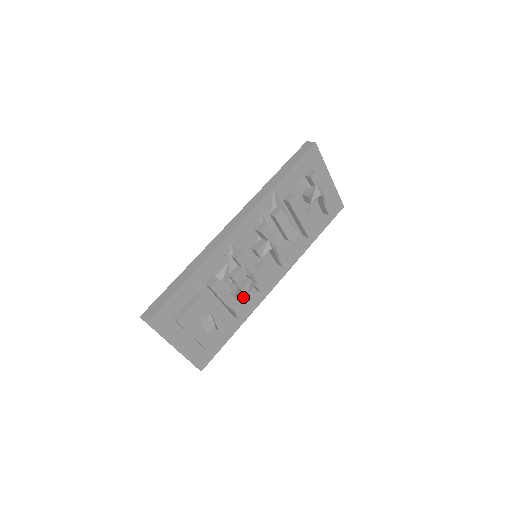
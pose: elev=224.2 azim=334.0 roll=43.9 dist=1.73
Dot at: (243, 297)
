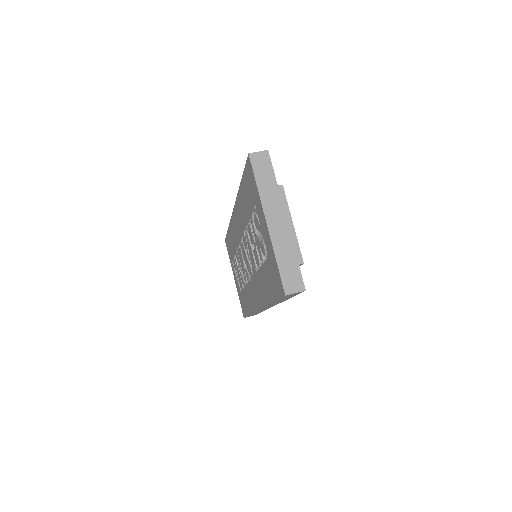
Dot at: occluded
